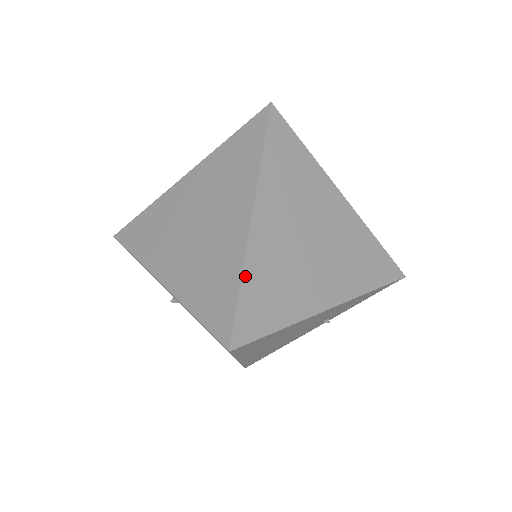
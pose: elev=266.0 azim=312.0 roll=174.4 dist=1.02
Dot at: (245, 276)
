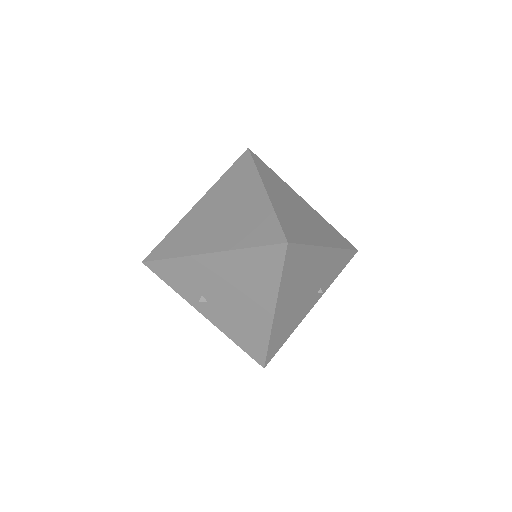
Dot at: (276, 212)
